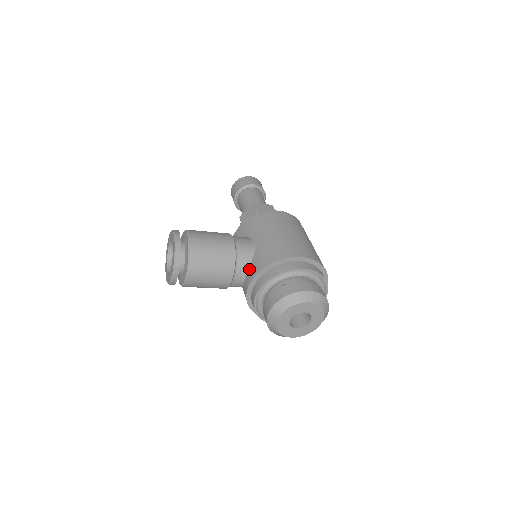
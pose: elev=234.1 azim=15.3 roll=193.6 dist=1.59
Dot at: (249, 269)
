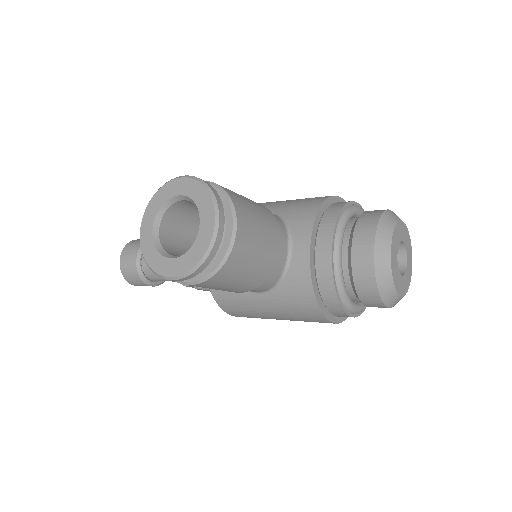
Dot at: (291, 230)
